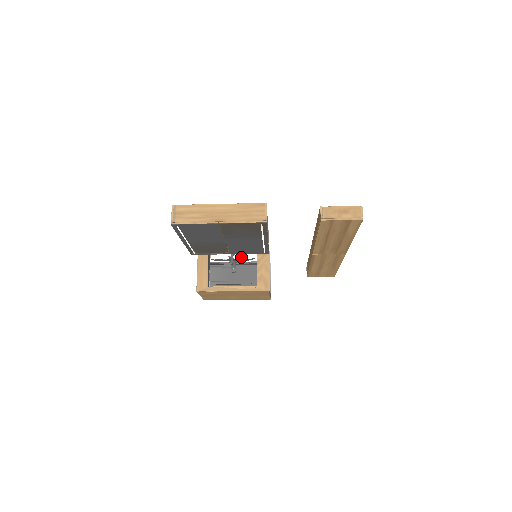
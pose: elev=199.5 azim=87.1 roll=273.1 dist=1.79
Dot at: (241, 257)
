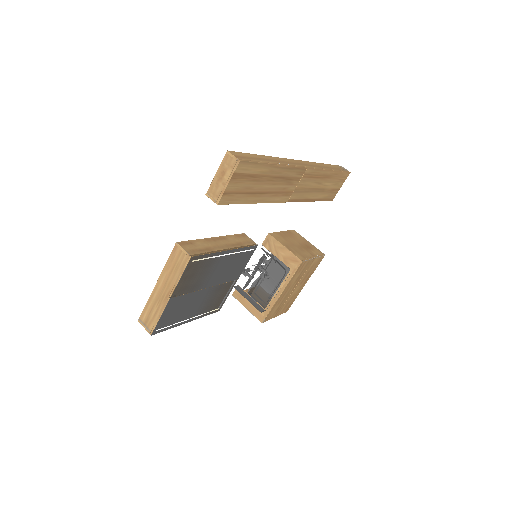
Dot at: occluded
